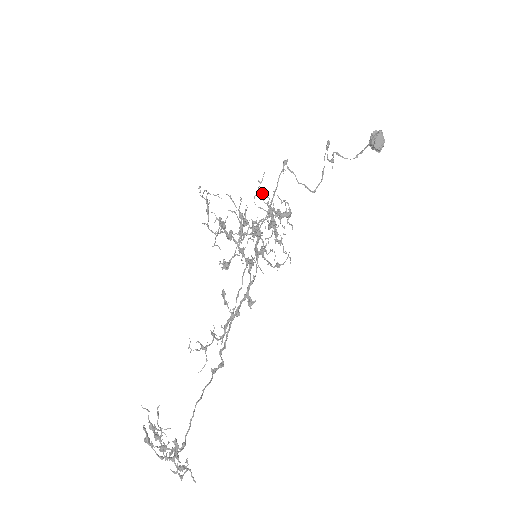
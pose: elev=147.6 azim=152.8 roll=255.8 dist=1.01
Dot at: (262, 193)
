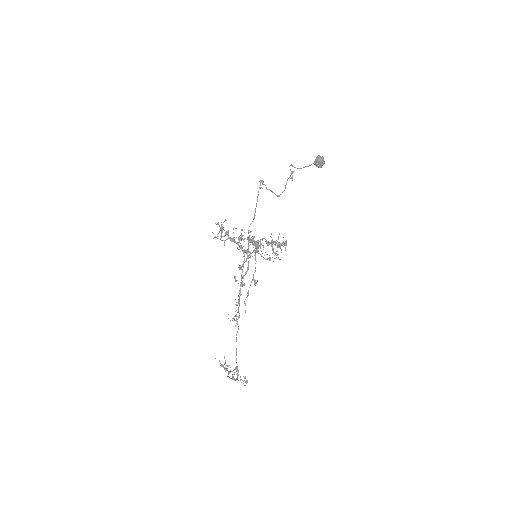
Dot at: occluded
